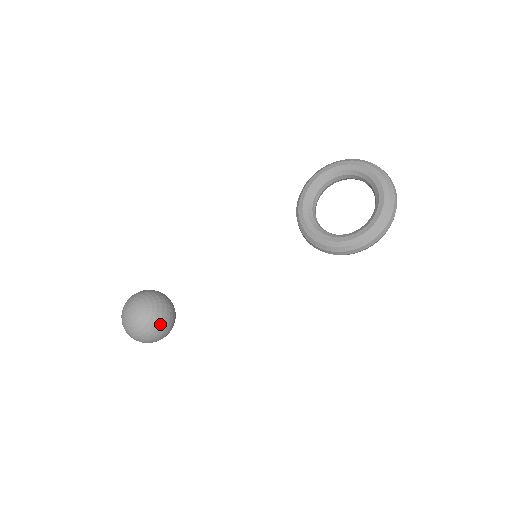
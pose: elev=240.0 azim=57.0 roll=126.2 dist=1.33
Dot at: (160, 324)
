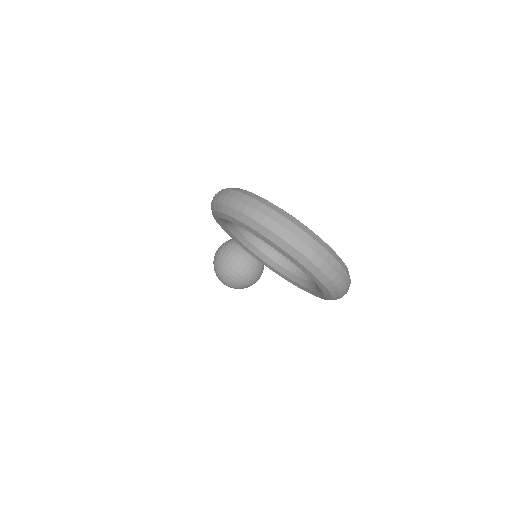
Dot at: (250, 281)
